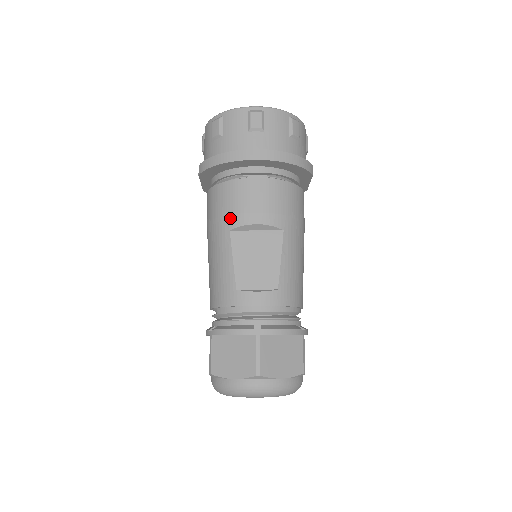
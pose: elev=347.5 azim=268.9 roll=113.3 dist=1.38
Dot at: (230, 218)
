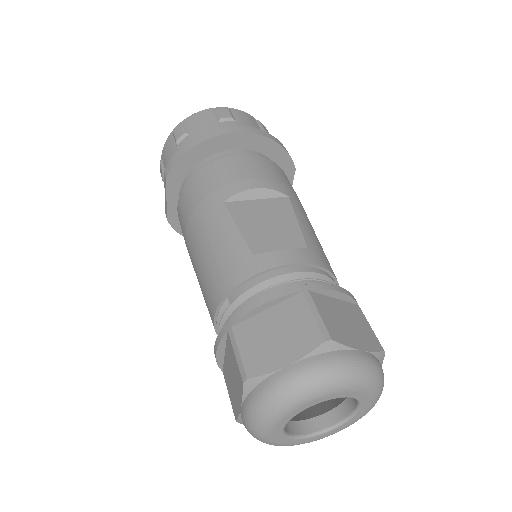
Dot at: (220, 191)
